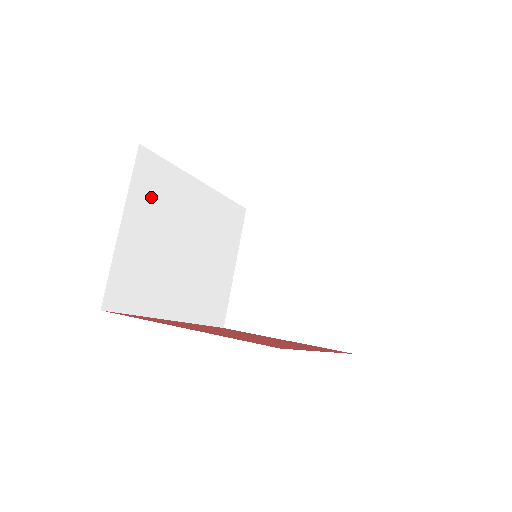
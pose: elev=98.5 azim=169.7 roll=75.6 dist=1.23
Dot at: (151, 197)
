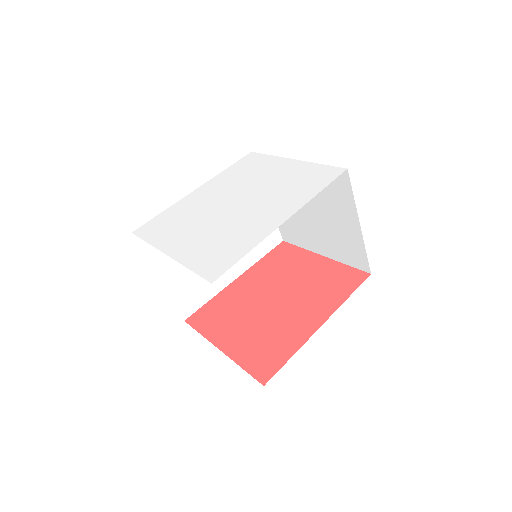
Dot at: occluded
